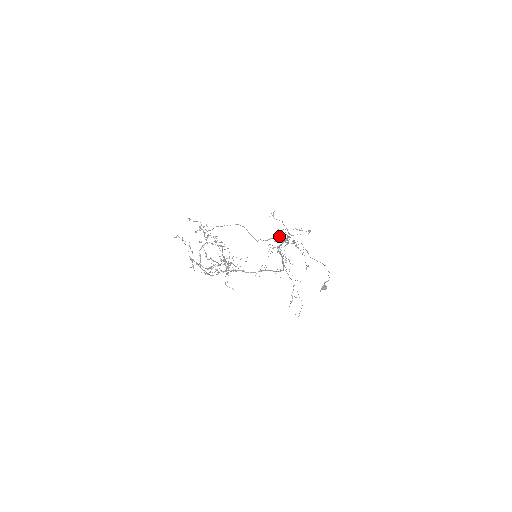
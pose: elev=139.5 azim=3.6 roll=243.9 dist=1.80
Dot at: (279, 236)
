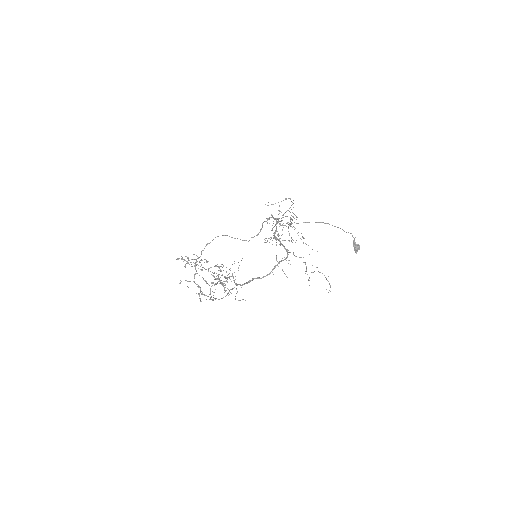
Dot at: occluded
